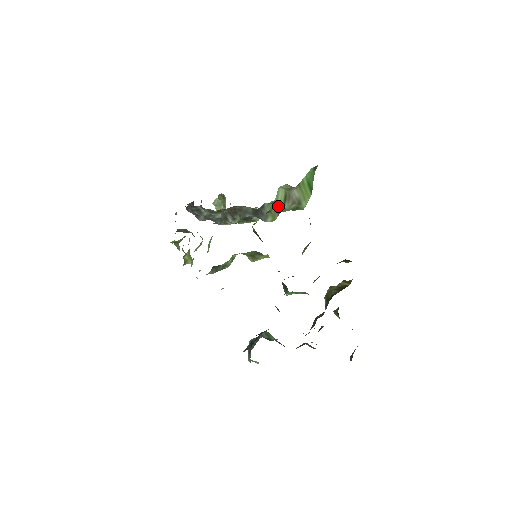
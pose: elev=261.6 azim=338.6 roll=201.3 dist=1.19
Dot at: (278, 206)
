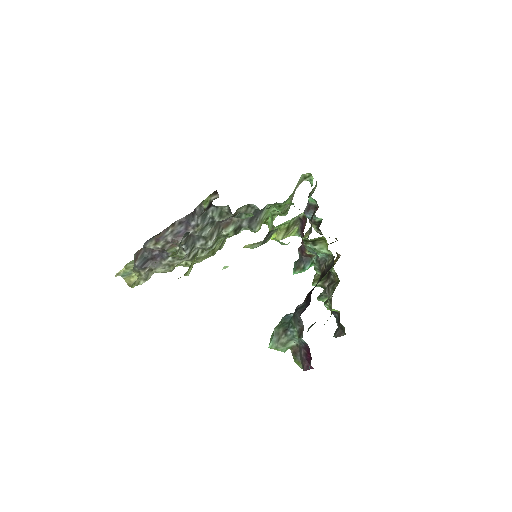
Dot at: (290, 197)
